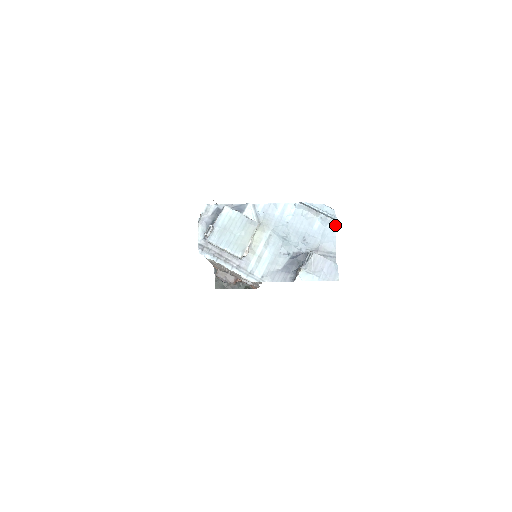
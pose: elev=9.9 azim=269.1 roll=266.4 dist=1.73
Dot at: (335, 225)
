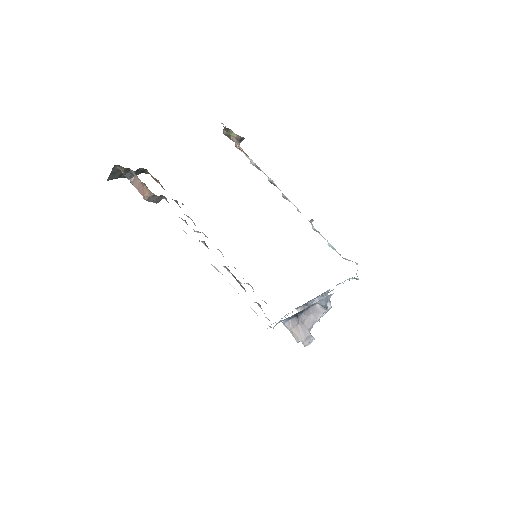
Dot at: occluded
